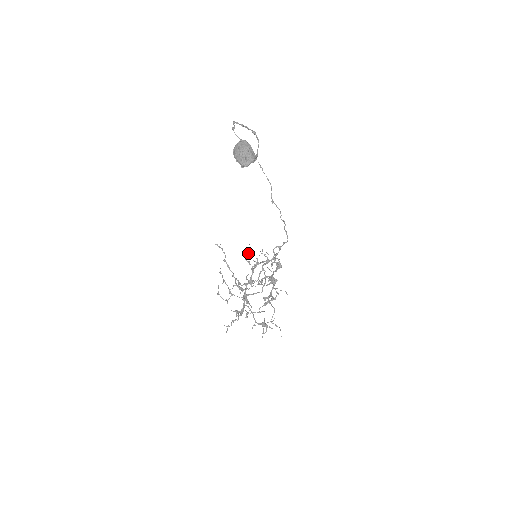
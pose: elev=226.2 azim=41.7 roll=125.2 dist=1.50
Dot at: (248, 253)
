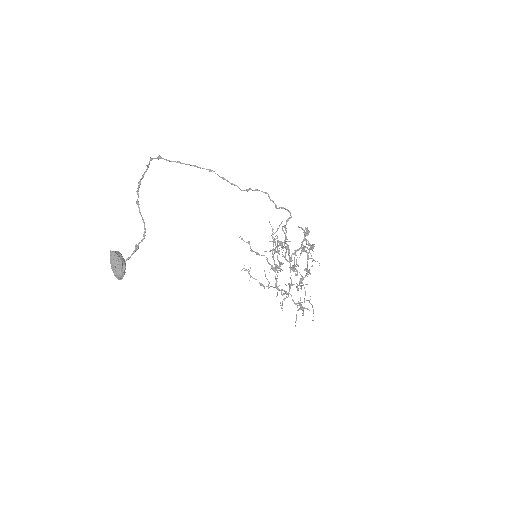
Dot at: occluded
